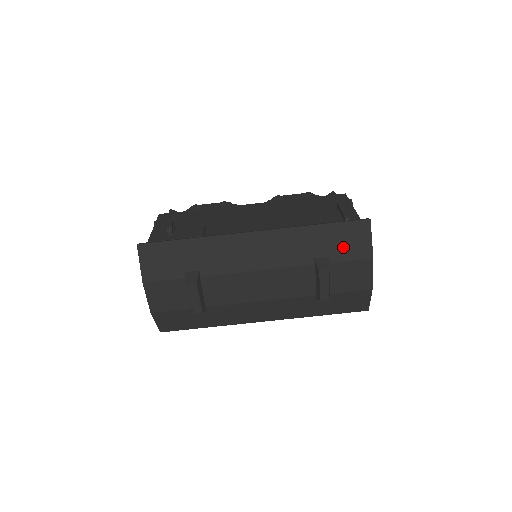
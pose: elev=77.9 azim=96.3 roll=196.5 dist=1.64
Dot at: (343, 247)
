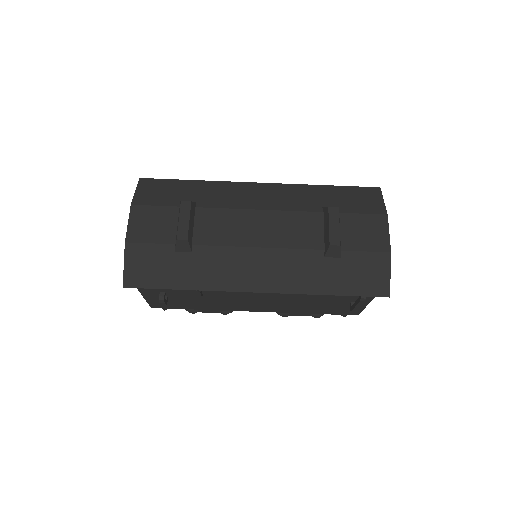
Dot at: (354, 203)
